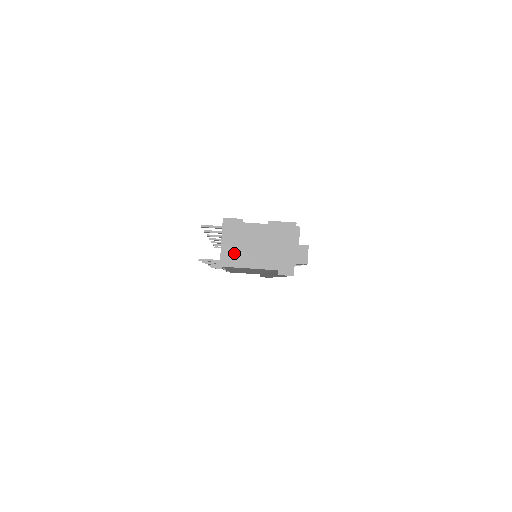
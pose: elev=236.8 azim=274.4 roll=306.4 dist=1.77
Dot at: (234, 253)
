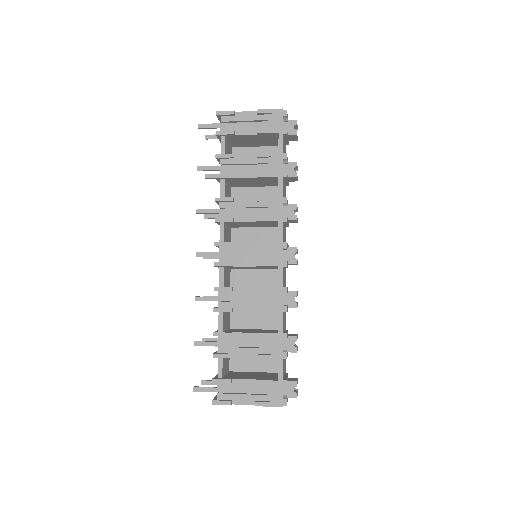
Dot at: occluded
